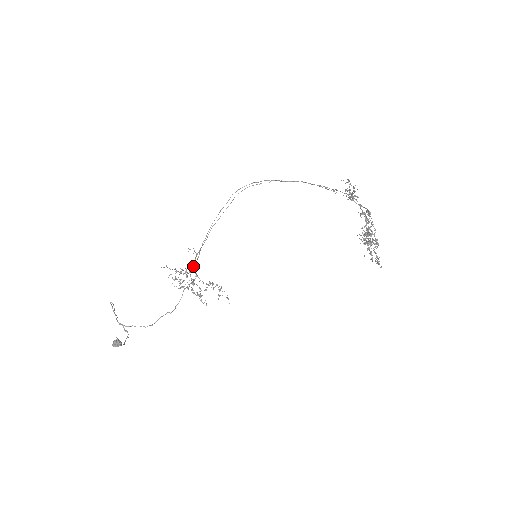
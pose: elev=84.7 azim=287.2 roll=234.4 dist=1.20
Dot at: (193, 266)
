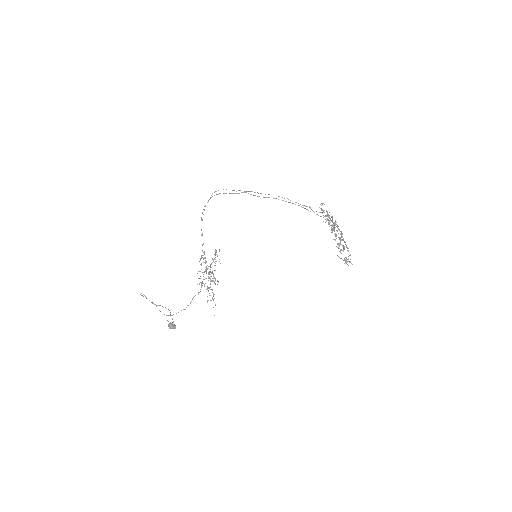
Dot at: (207, 269)
